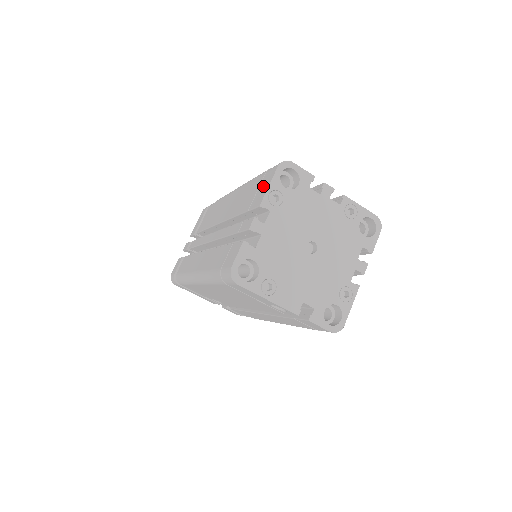
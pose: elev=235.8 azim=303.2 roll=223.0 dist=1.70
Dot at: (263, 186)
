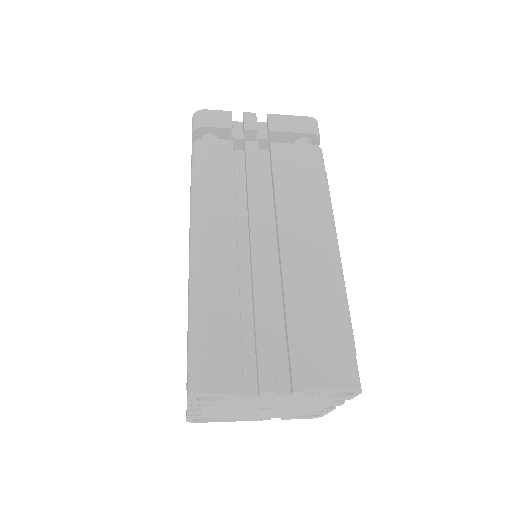
Dot at: occluded
